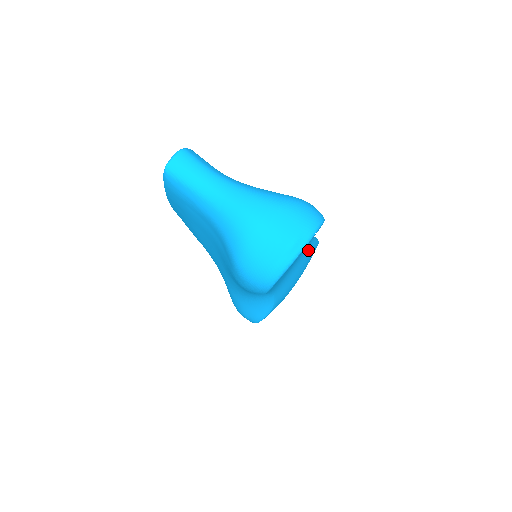
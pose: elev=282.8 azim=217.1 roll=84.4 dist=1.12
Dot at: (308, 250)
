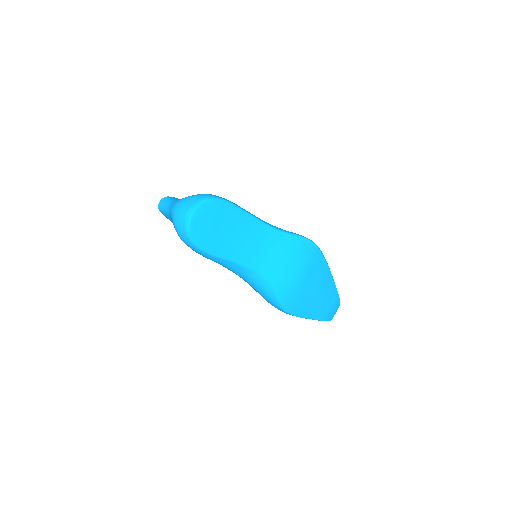
Dot at: (279, 239)
